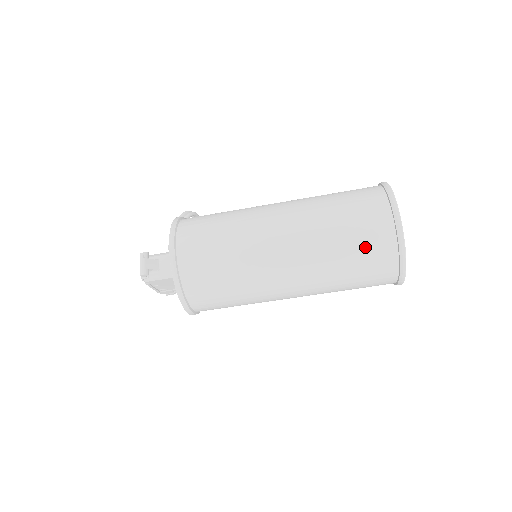
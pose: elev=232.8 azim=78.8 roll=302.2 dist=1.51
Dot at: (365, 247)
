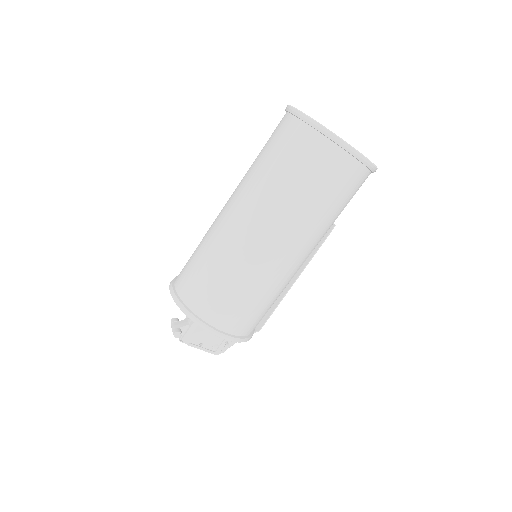
Dot at: (288, 152)
